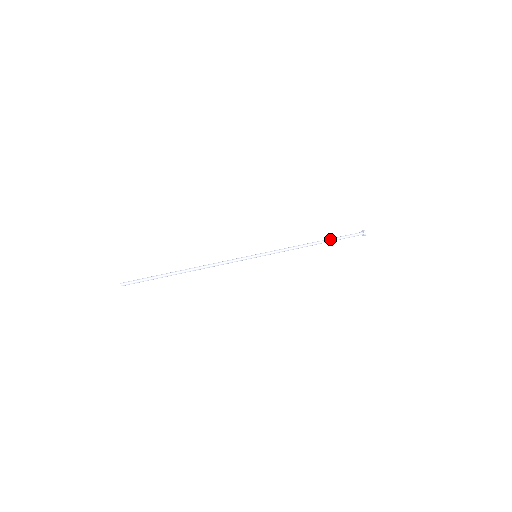
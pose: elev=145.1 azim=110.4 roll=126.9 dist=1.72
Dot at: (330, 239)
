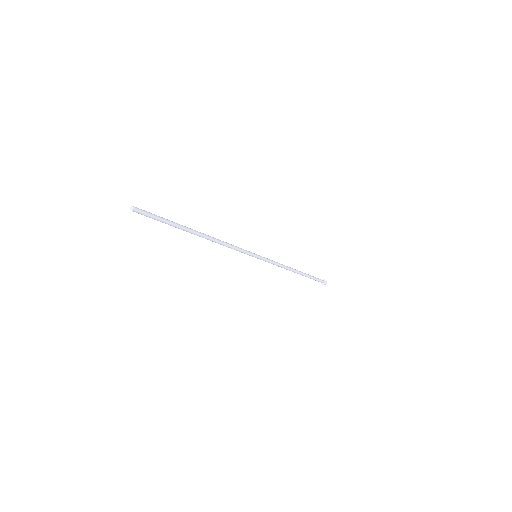
Dot at: (305, 273)
